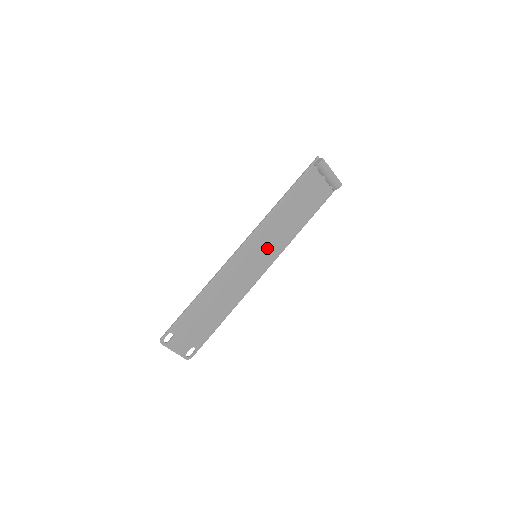
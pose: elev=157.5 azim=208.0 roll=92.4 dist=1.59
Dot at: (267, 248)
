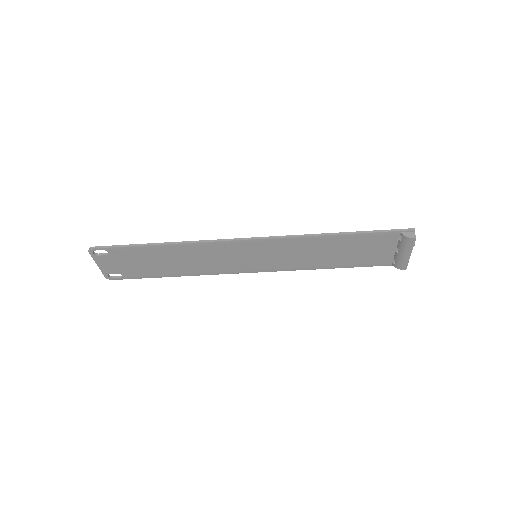
Dot at: (274, 258)
